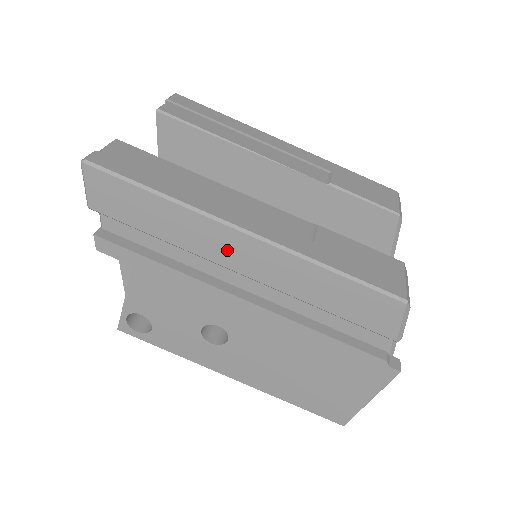
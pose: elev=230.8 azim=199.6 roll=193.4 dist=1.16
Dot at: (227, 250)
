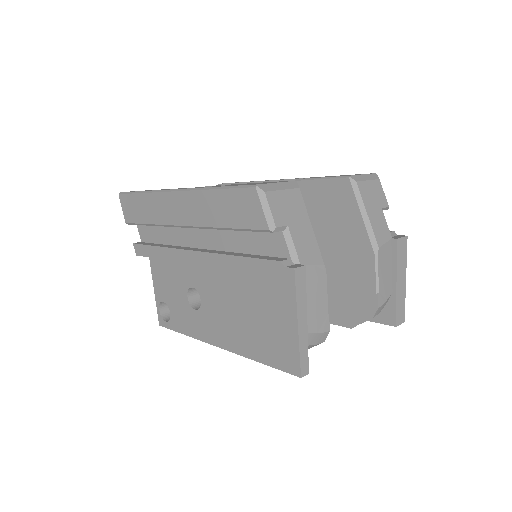
Dot at: (171, 211)
